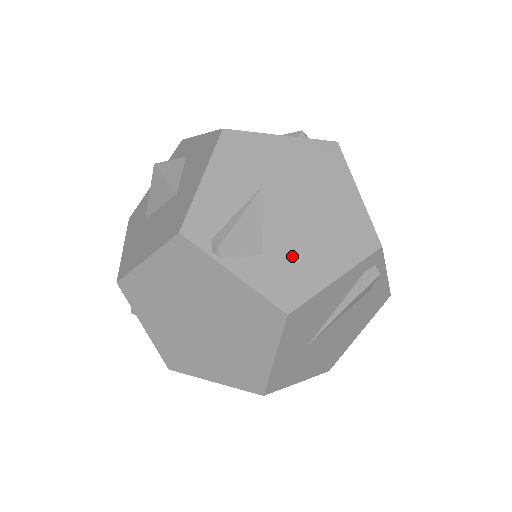
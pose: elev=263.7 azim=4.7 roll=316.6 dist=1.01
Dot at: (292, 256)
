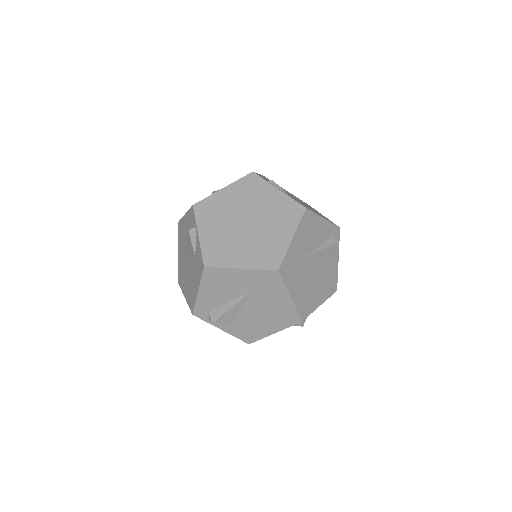
Dot at: occluded
